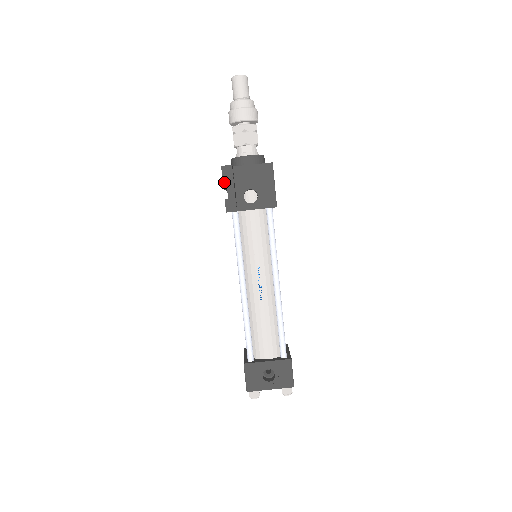
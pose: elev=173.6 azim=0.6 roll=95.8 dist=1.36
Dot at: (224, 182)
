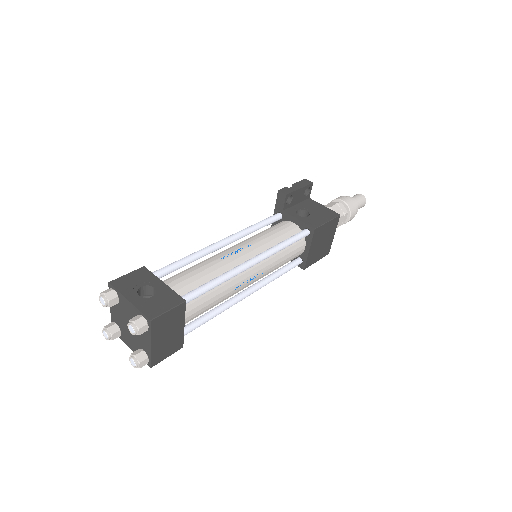
Dot at: (297, 183)
